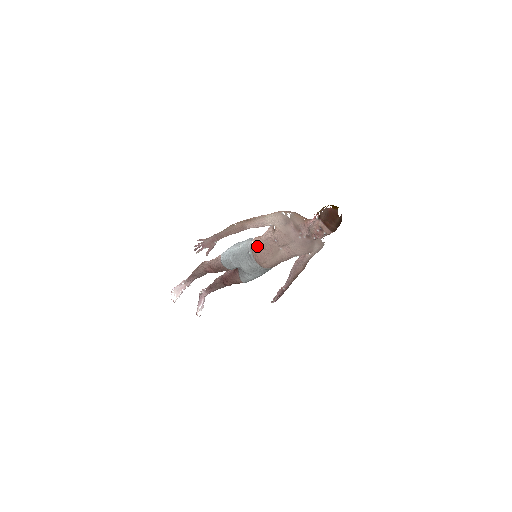
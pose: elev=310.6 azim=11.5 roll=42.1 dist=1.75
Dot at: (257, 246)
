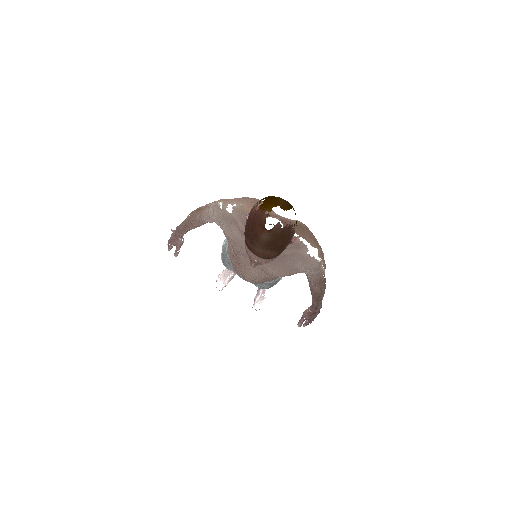
Dot at: (229, 249)
